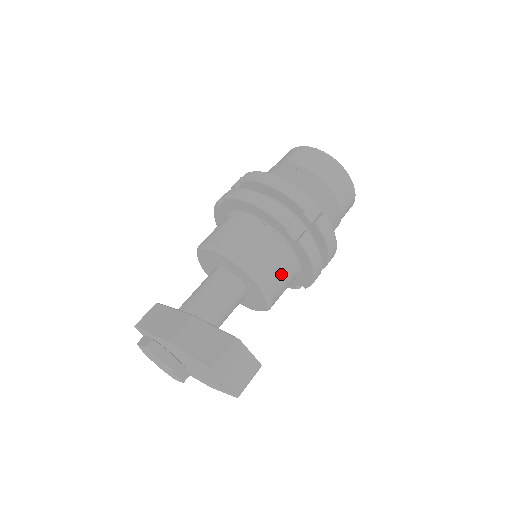
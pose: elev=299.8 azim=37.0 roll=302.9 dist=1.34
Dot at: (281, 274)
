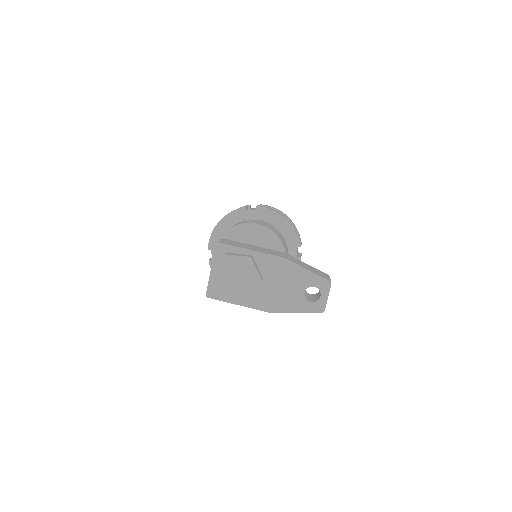
Dot at: occluded
